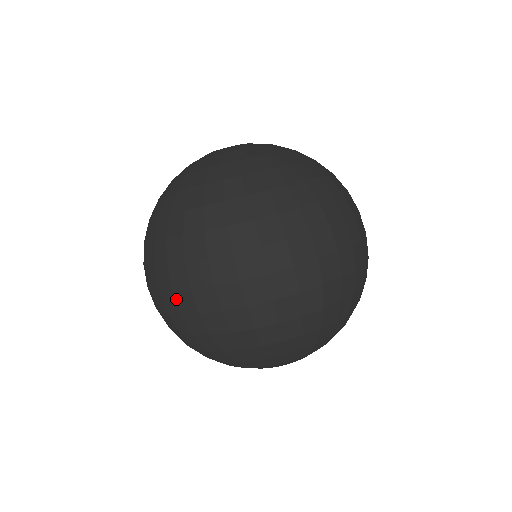
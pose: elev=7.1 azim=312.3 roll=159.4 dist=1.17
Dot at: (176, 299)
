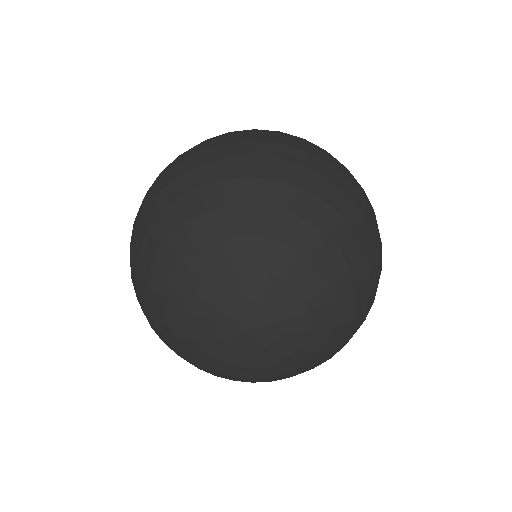
Dot at: (227, 137)
